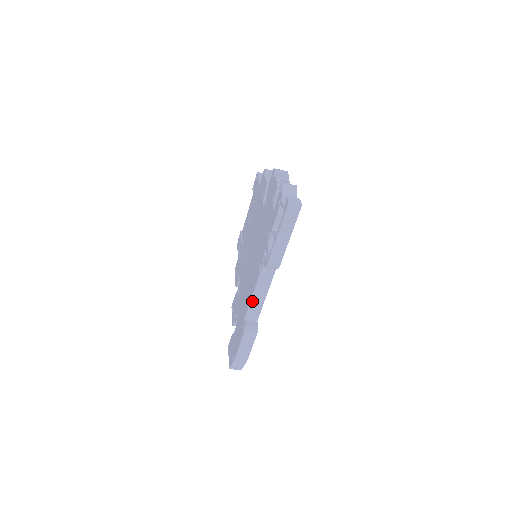
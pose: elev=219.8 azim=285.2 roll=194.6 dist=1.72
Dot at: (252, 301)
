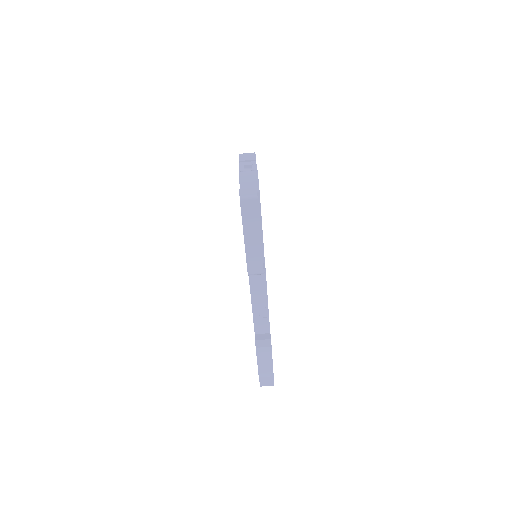
Dot at: (254, 313)
